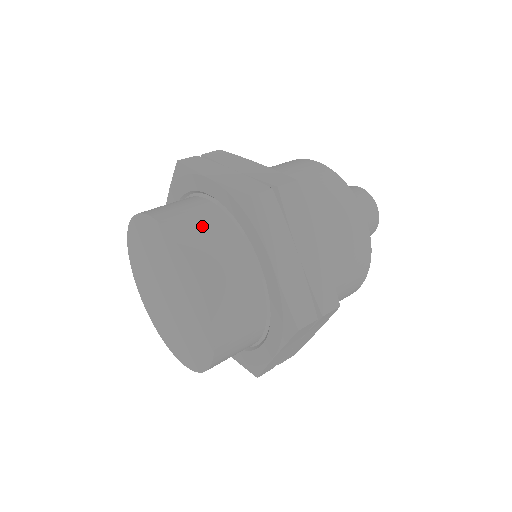
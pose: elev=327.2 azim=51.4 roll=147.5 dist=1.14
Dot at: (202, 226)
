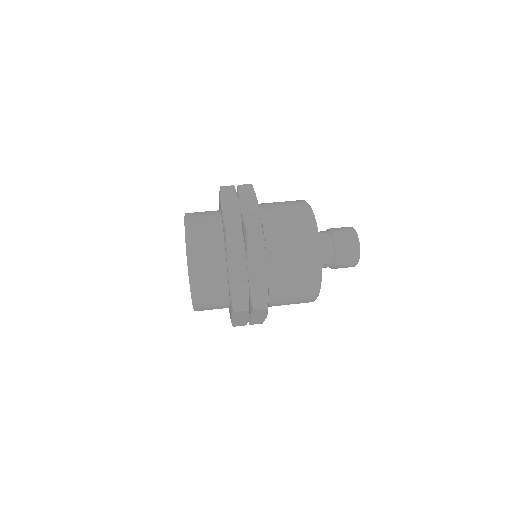
Dot at: (205, 236)
